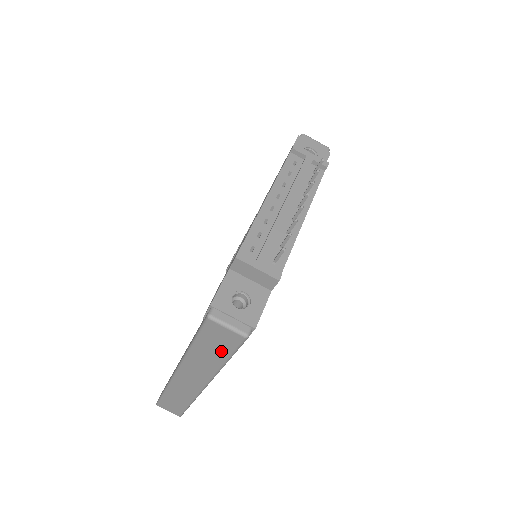
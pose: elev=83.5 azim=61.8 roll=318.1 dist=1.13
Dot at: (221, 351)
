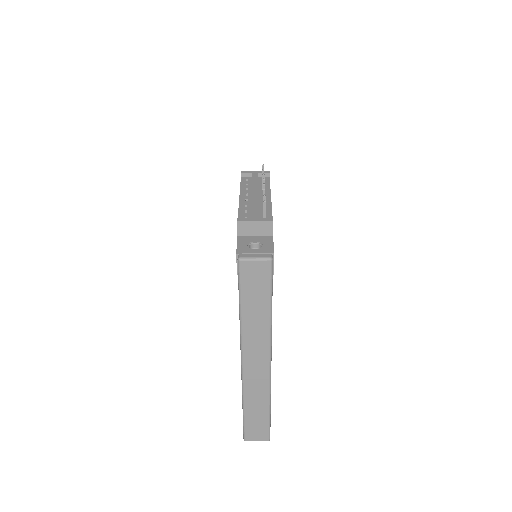
Dot at: (262, 295)
